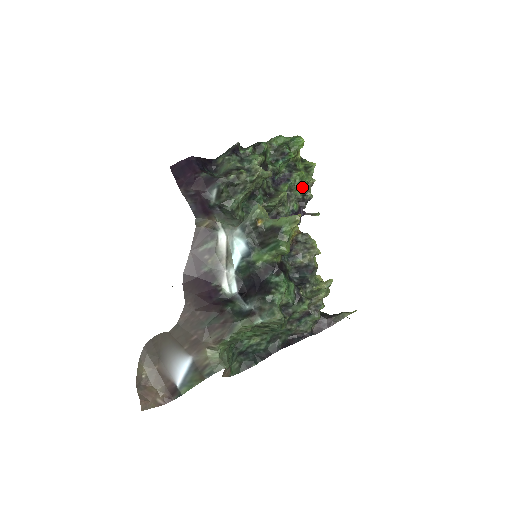
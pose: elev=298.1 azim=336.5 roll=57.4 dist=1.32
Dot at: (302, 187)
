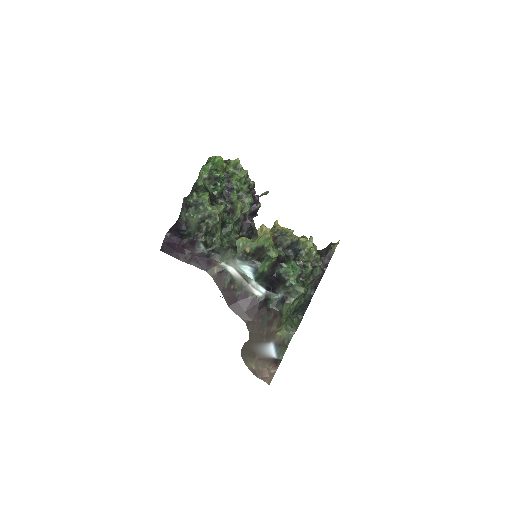
Dot at: (244, 184)
